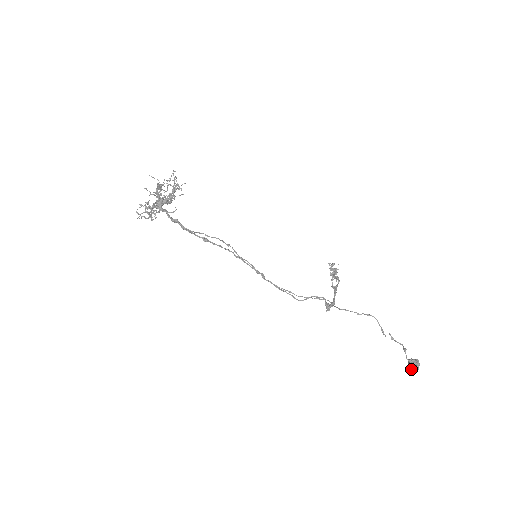
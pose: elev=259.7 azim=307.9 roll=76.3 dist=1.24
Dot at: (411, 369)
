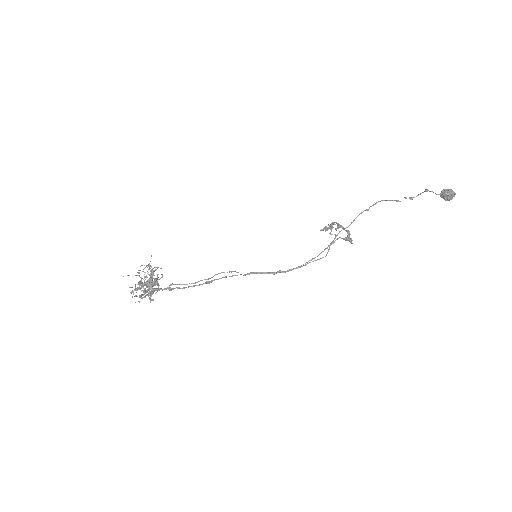
Dot at: (450, 198)
